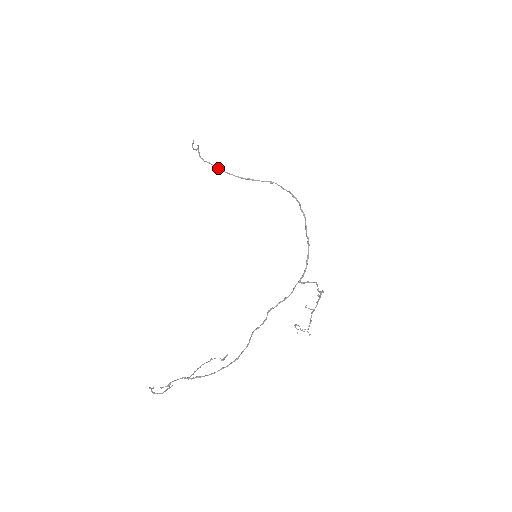
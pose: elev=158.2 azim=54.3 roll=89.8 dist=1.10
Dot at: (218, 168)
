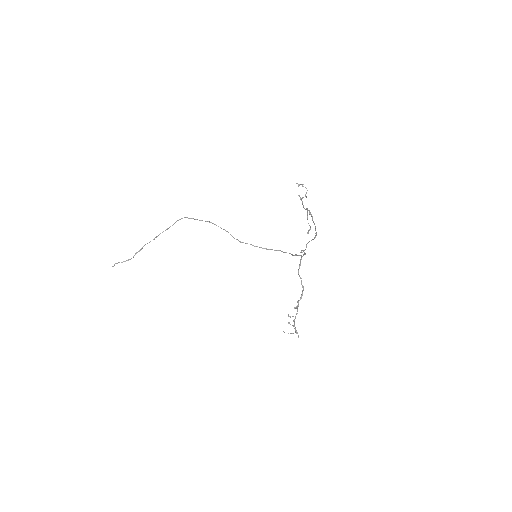
Dot at: (206, 221)
